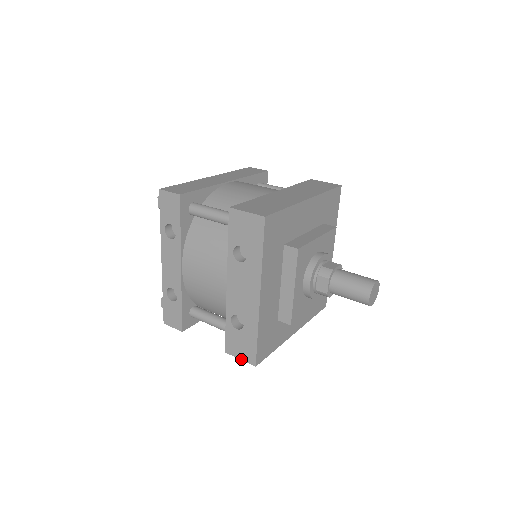
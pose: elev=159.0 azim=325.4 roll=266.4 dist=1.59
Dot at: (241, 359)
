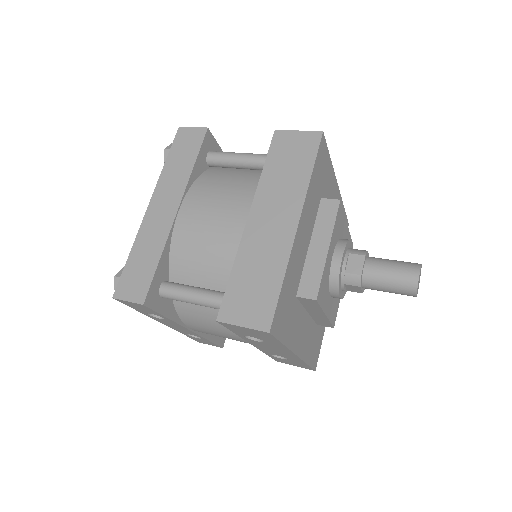
Dot at: occluded
